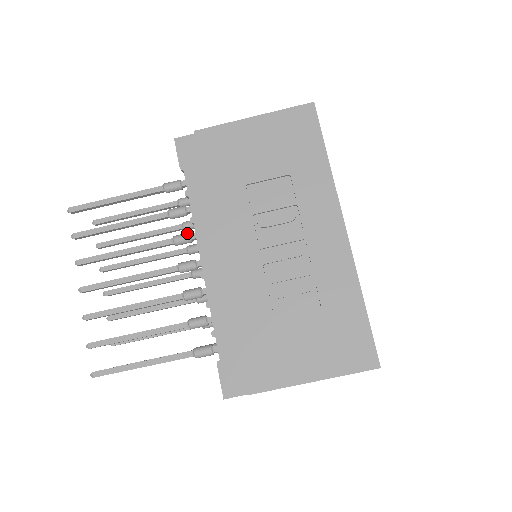
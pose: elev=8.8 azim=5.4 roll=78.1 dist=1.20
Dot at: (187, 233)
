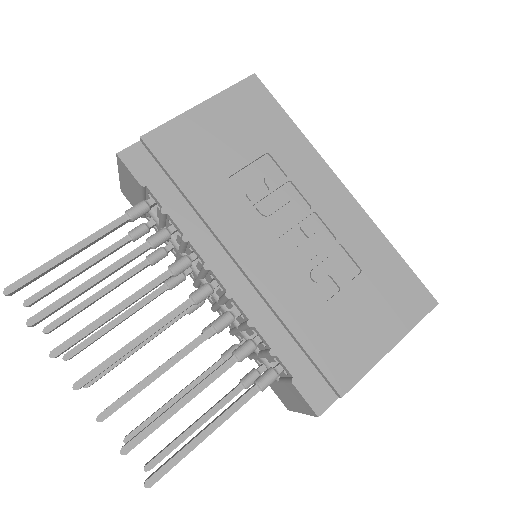
Dot at: (183, 257)
